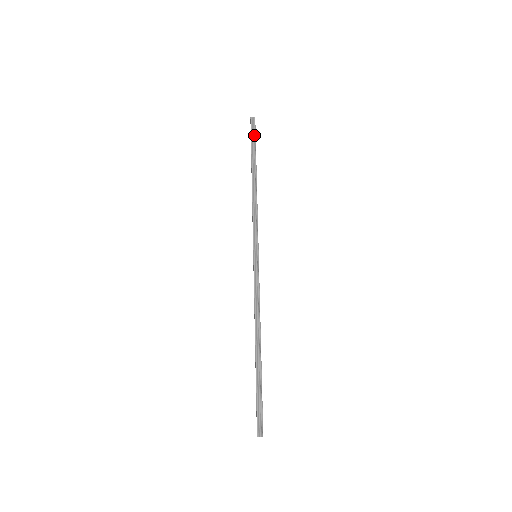
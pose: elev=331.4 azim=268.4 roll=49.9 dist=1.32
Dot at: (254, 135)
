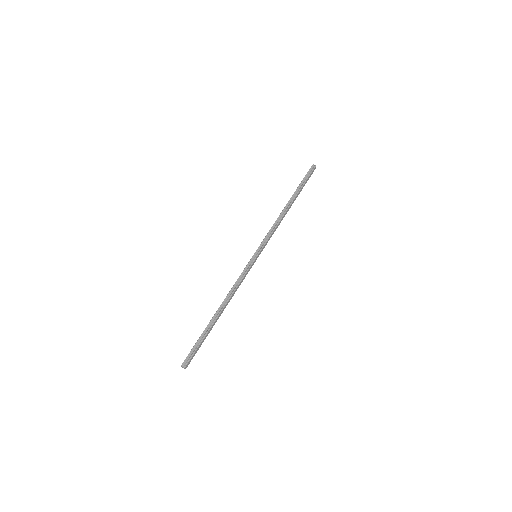
Dot at: (307, 177)
